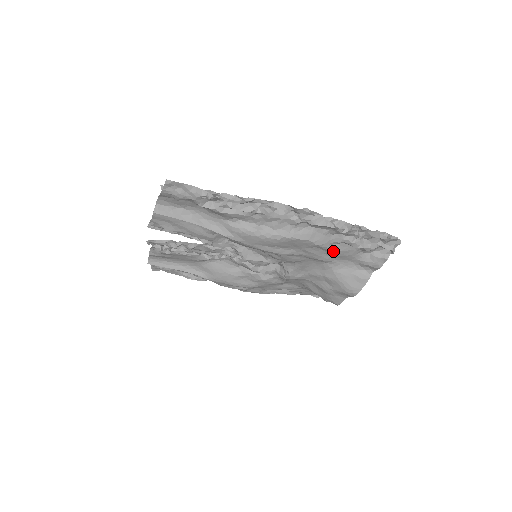
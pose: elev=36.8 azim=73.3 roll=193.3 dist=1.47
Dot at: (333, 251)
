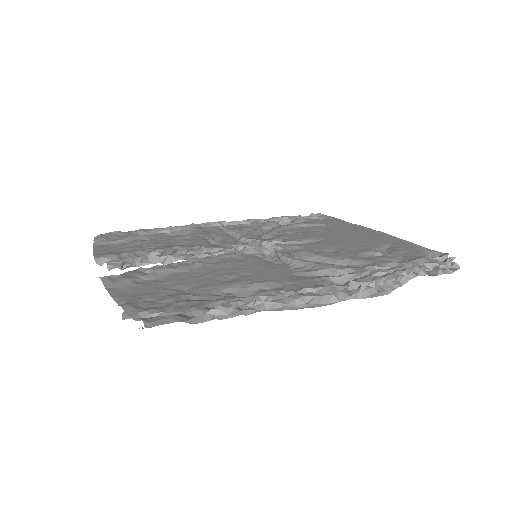
Dot at: occluded
